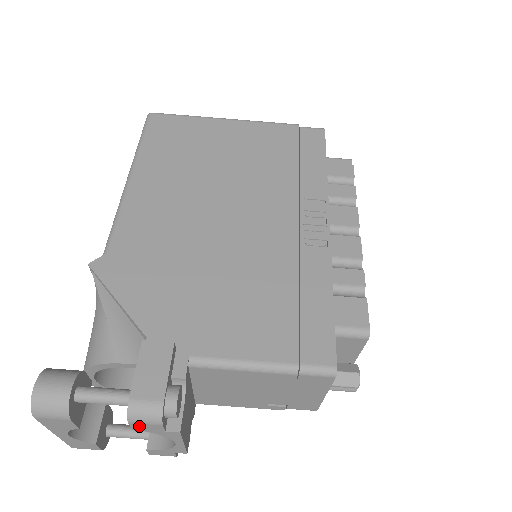
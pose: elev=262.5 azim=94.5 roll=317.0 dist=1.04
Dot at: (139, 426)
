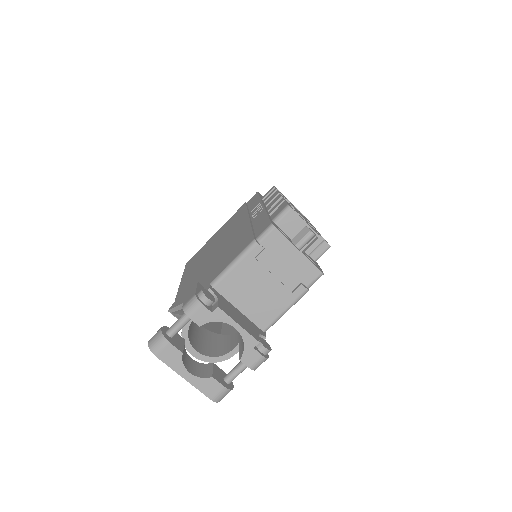
Dot at: (197, 318)
